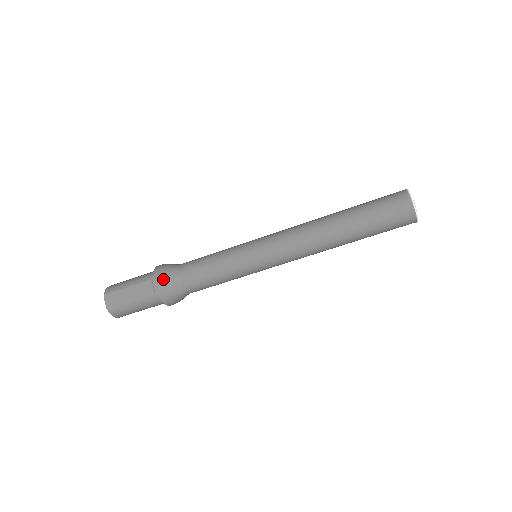
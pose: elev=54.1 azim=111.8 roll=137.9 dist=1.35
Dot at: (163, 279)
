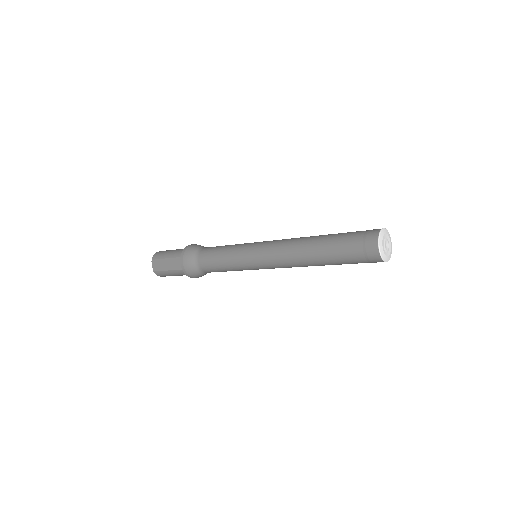
Dot at: (186, 260)
